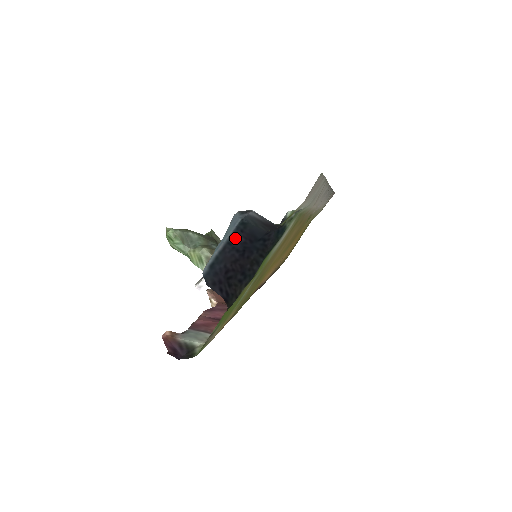
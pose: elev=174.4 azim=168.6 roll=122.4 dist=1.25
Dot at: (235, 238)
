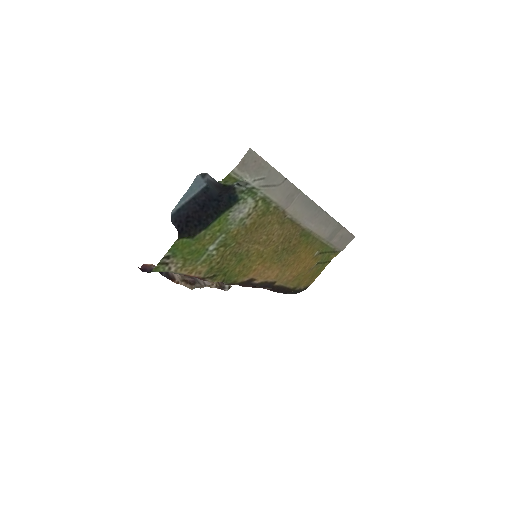
Dot at: (199, 196)
